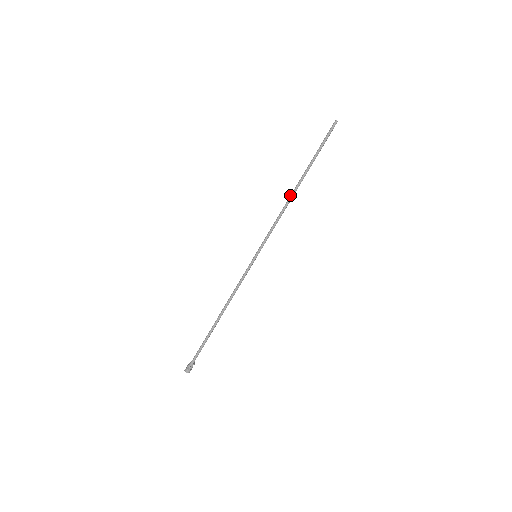
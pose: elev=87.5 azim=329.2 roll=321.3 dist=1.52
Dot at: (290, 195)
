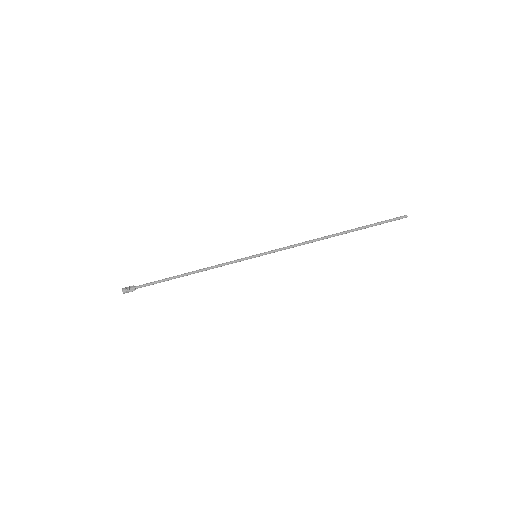
Dot at: (323, 237)
